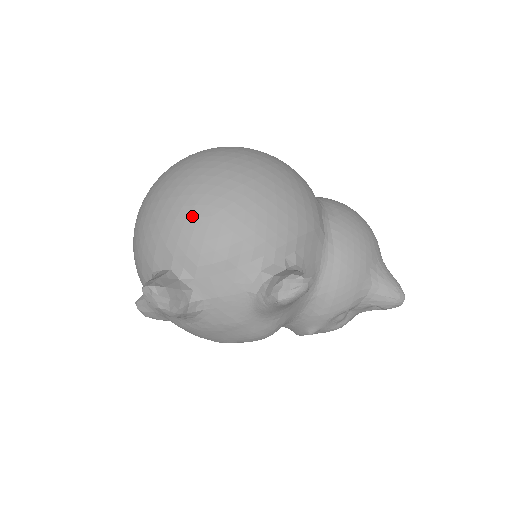
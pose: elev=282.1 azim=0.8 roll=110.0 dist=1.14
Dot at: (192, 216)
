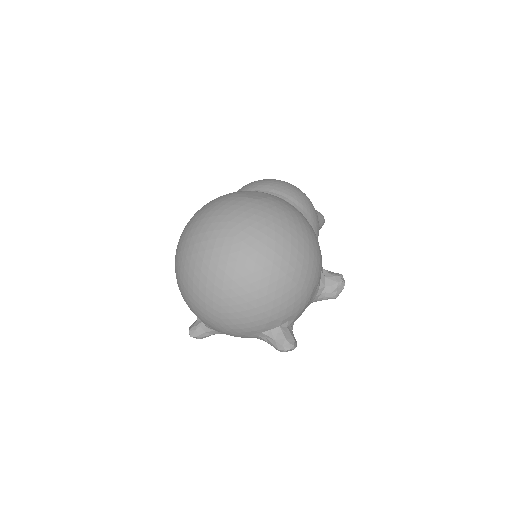
Dot at: (291, 297)
